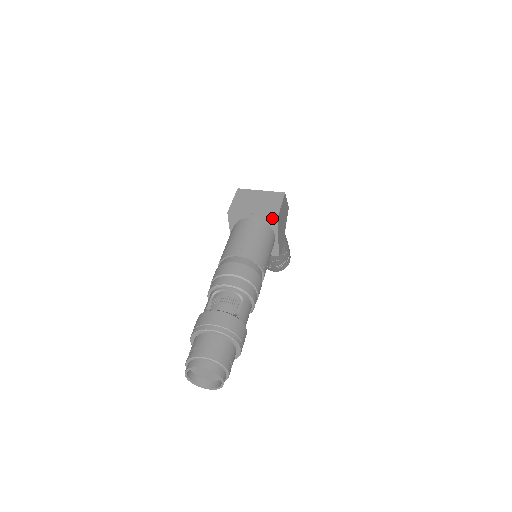
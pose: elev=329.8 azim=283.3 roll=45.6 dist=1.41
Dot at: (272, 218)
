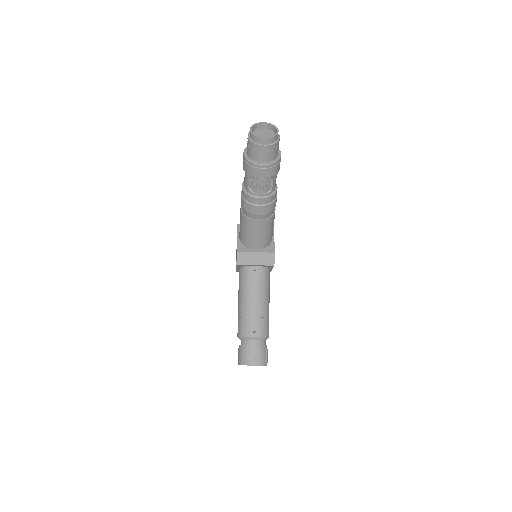
Dot at: occluded
